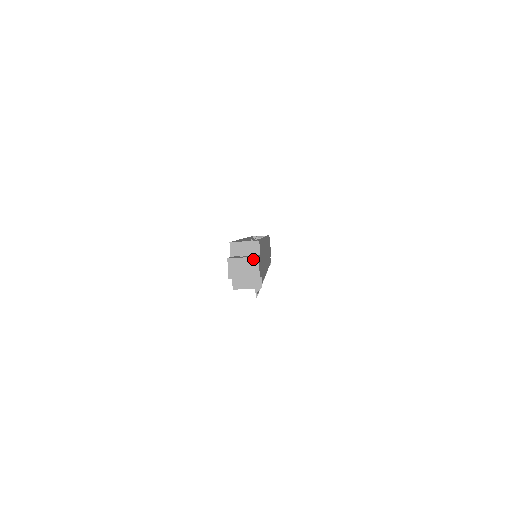
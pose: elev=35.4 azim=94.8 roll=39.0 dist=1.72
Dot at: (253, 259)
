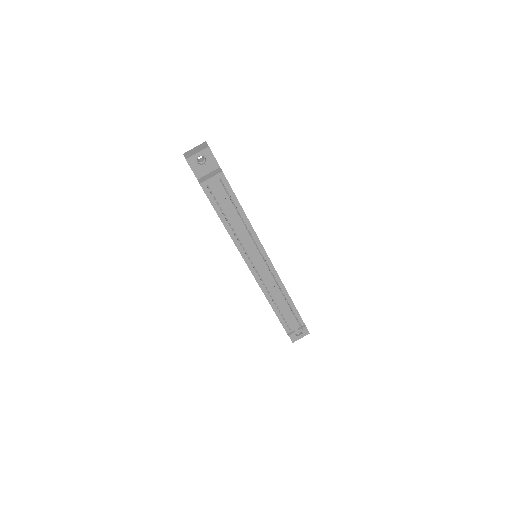
Dot at: (202, 144)
